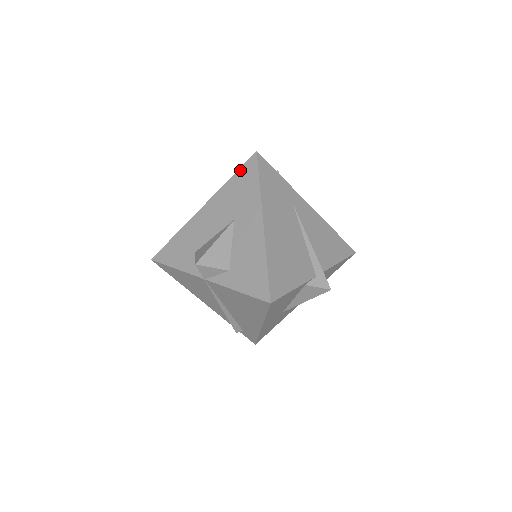
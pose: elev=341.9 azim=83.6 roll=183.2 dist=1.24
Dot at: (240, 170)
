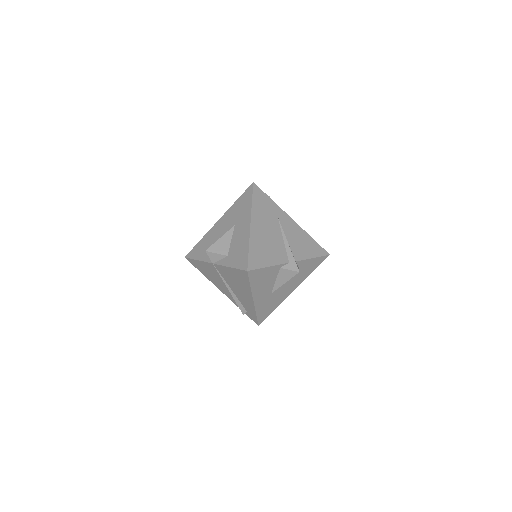
Dot at: (242, 195)
